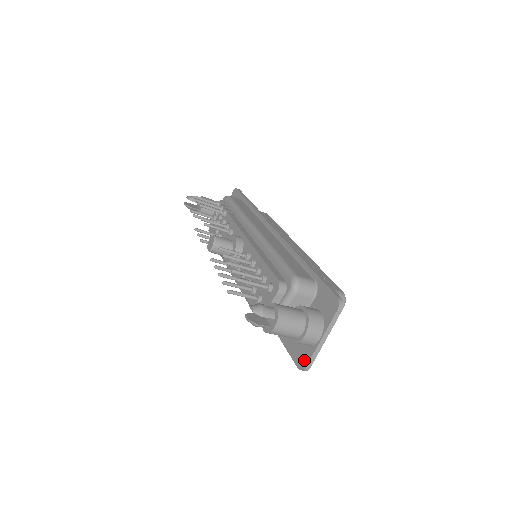
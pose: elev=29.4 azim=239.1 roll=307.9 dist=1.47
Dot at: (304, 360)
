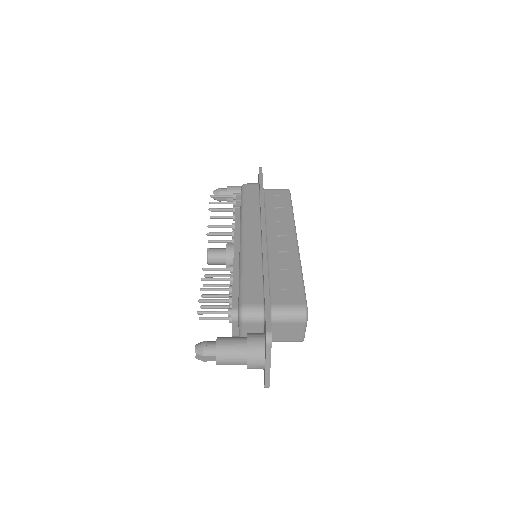
Dot at: (264, 379)
